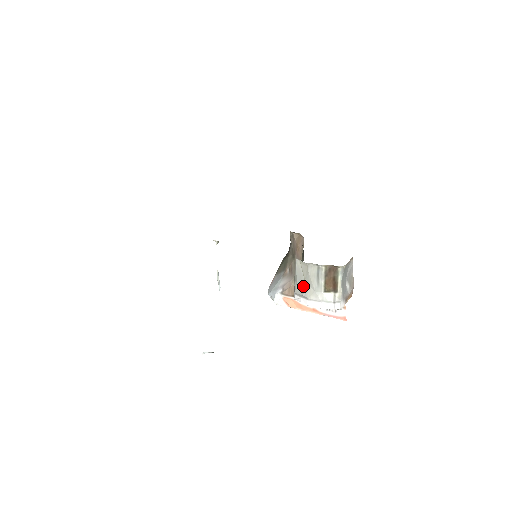
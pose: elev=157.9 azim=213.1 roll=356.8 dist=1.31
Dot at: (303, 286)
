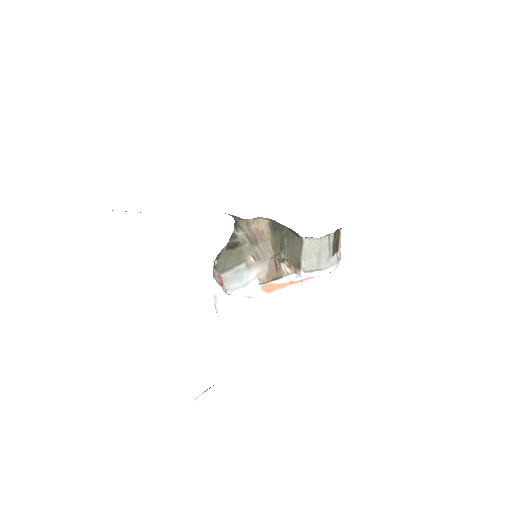
Dot at: (315, 261)
